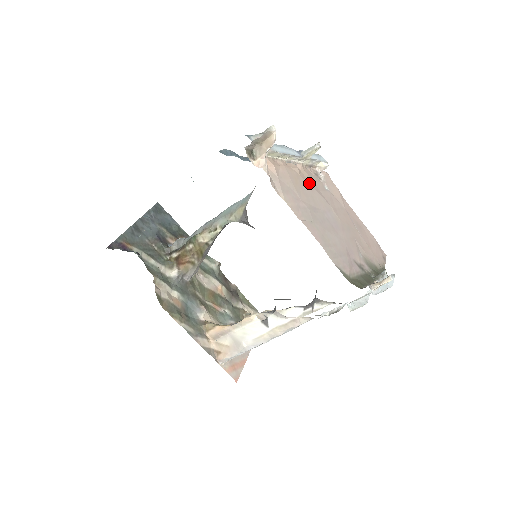
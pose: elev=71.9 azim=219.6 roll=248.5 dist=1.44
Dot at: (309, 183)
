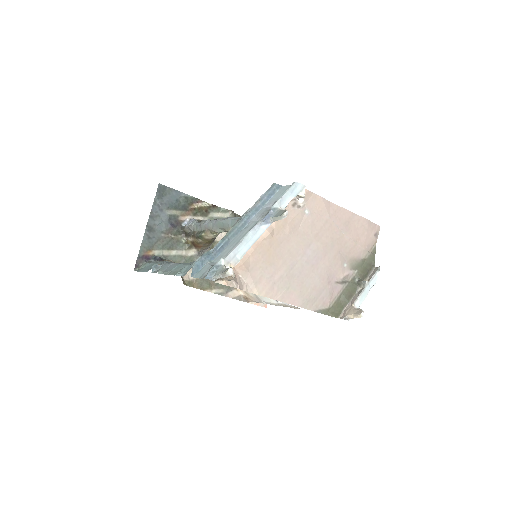
Dot at: (285, 234)
